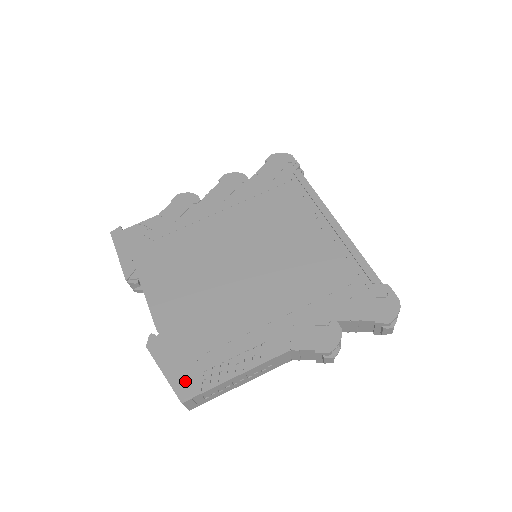
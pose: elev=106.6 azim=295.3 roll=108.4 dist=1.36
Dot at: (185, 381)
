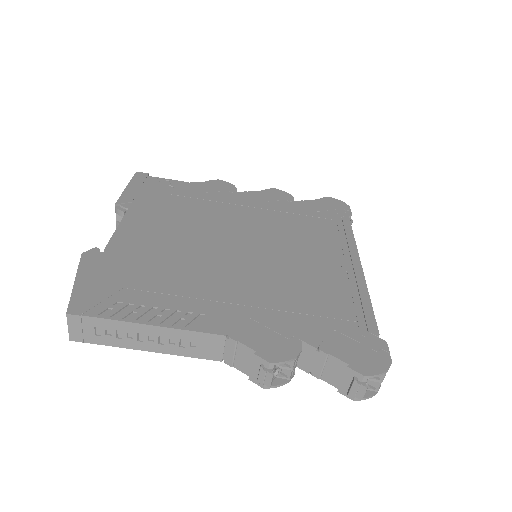
Dot at: (90, 298)
